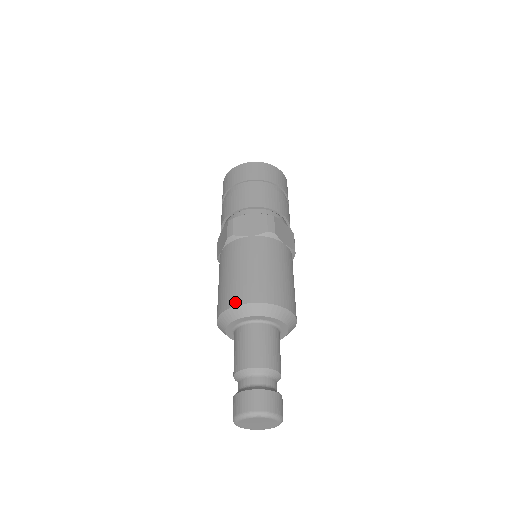
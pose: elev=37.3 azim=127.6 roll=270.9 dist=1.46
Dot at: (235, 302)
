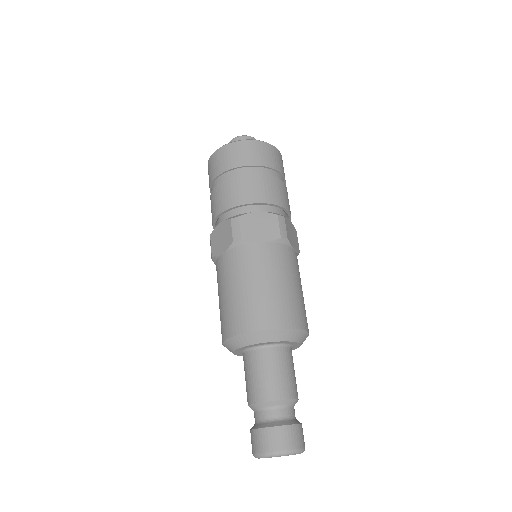
Dot at: (254, 326)
